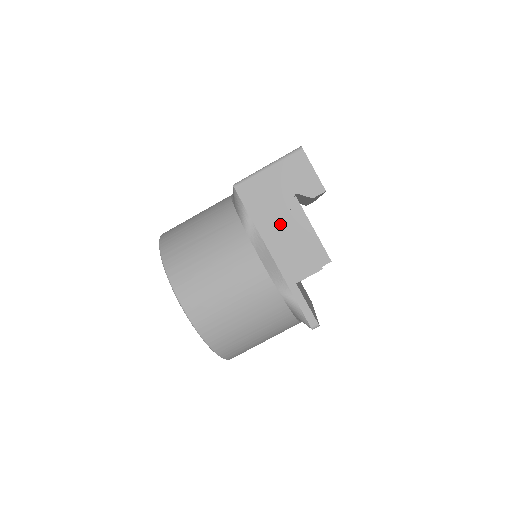
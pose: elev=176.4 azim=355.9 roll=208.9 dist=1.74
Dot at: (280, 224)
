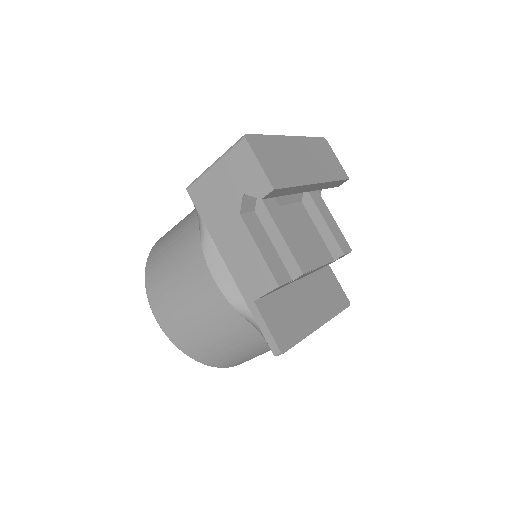
Dot at: (232, 231)
